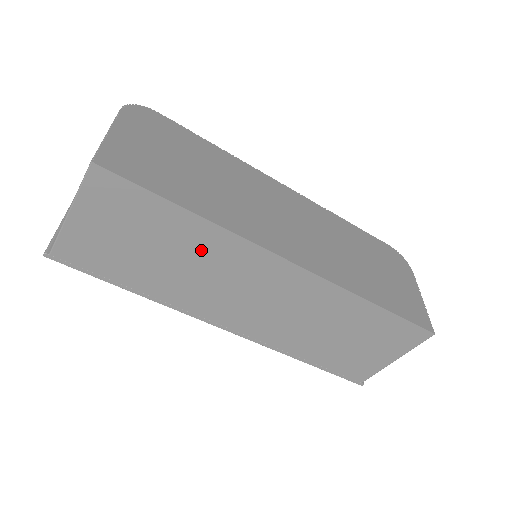
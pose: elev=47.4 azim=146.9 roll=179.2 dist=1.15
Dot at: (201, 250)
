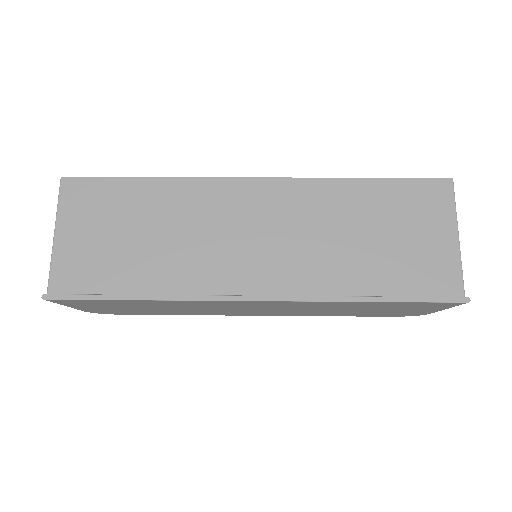
Dot at: (175, 210)
